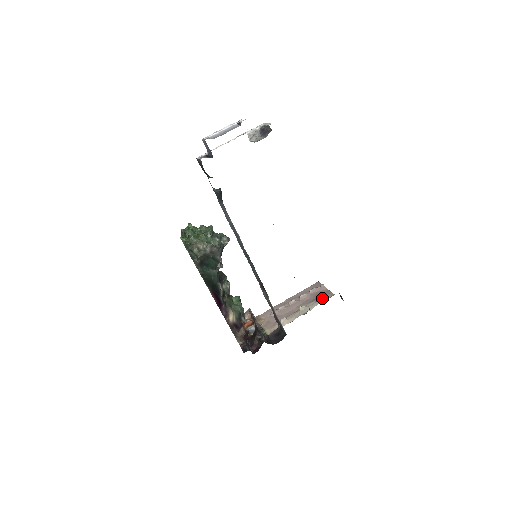
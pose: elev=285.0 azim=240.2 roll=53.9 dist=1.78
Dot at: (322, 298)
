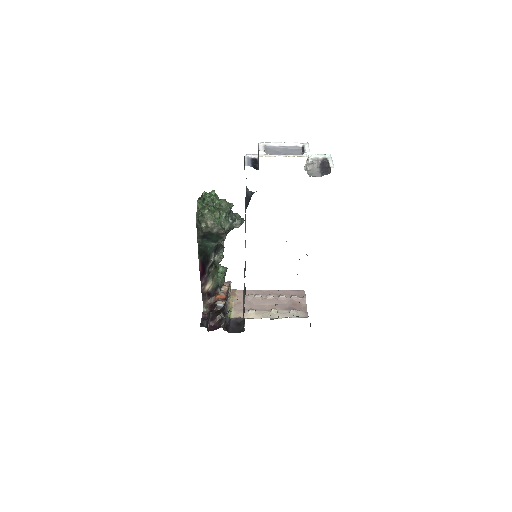
Dot at: (296, 313)
